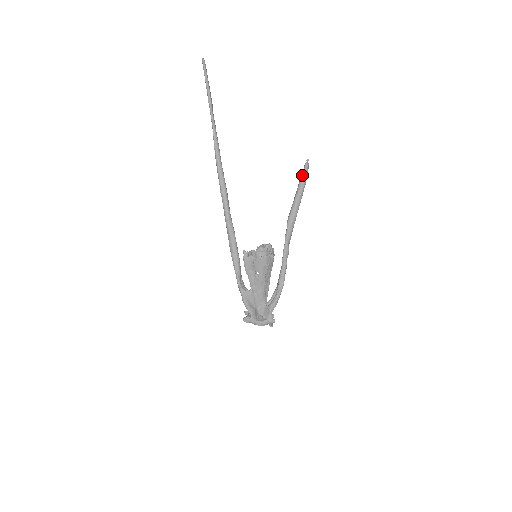
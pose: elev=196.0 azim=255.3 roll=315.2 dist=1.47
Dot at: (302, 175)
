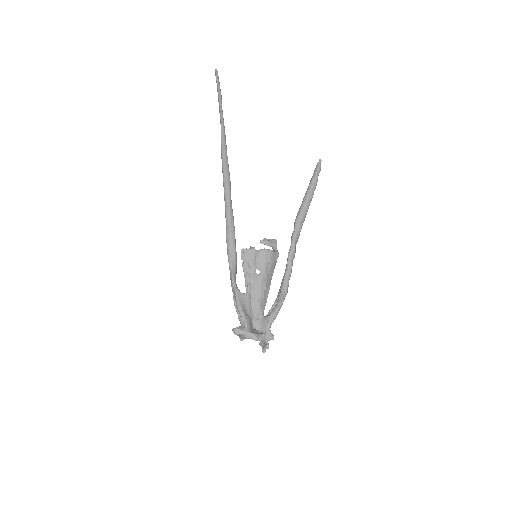
Dot at: (314, 173)
